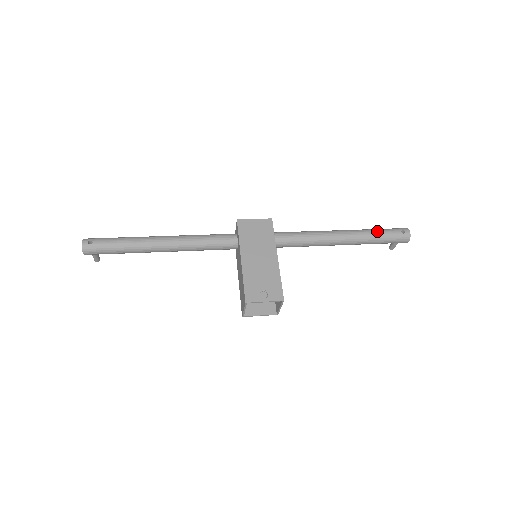
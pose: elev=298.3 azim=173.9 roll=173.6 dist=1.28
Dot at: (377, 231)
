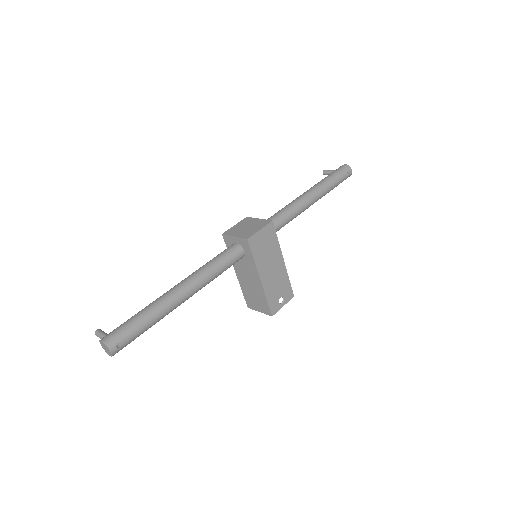
Dot at: (334, 183)
